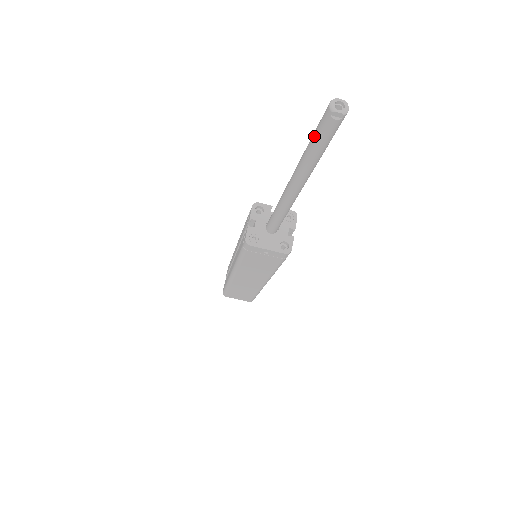
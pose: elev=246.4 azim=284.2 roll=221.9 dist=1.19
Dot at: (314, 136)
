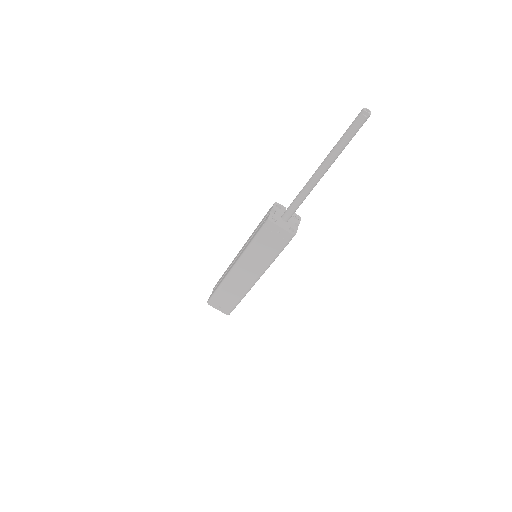
Dot at: (348, 129)
